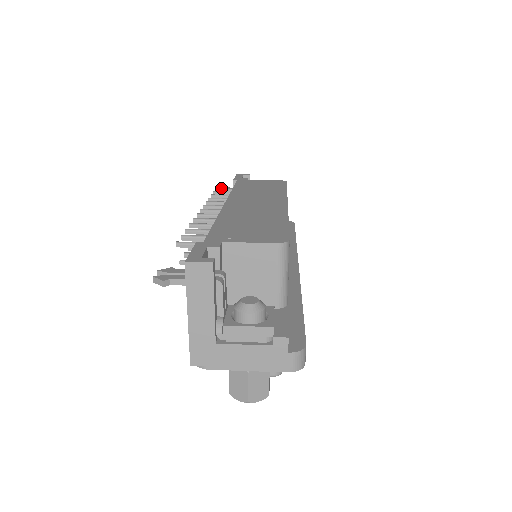
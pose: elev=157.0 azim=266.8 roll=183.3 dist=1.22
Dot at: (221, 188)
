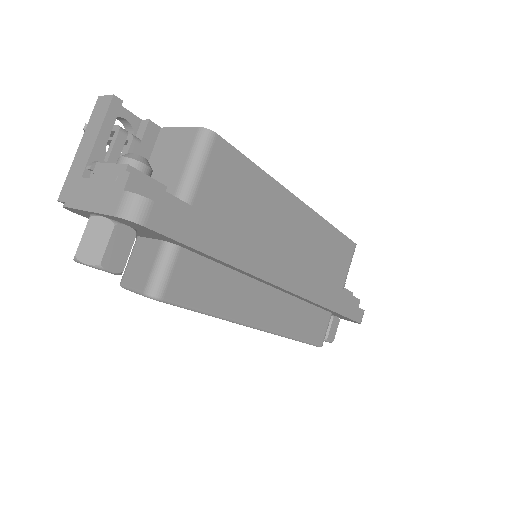
Dot at: occluded
